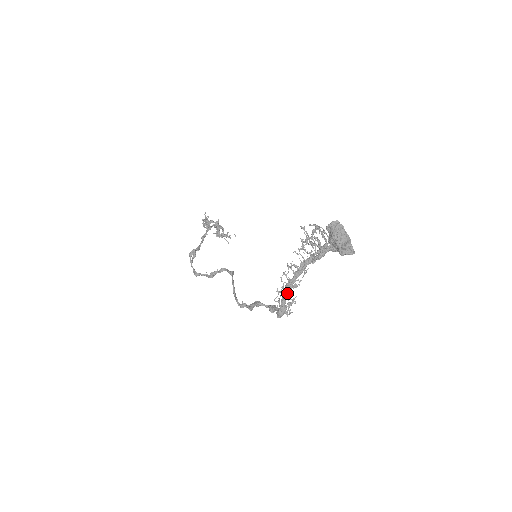
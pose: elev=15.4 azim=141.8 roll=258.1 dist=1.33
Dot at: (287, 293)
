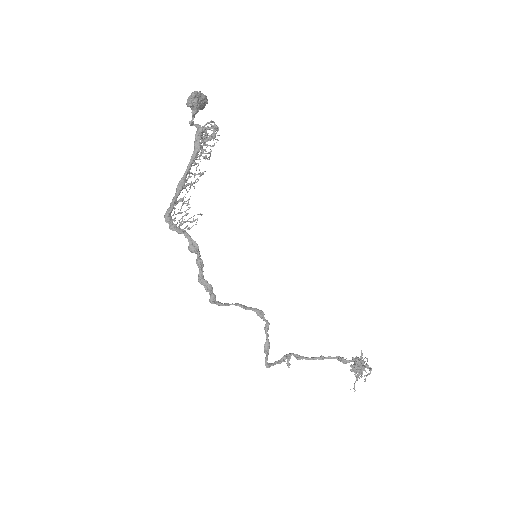
Dot at: (177, 191)
